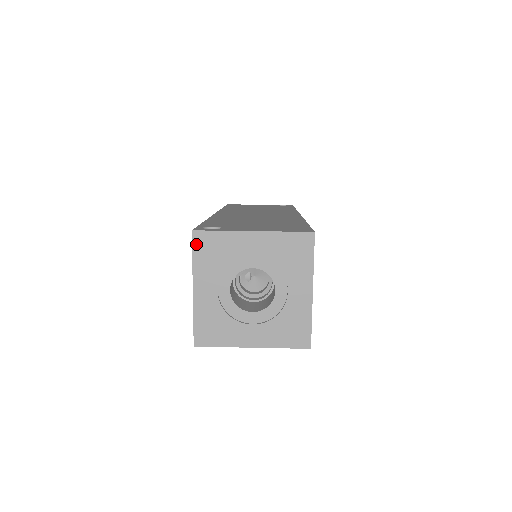
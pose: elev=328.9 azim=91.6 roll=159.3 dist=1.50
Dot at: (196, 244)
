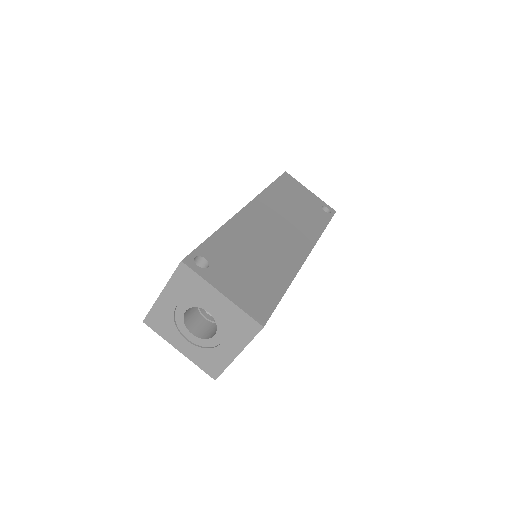
Dot at: (179, 271)
